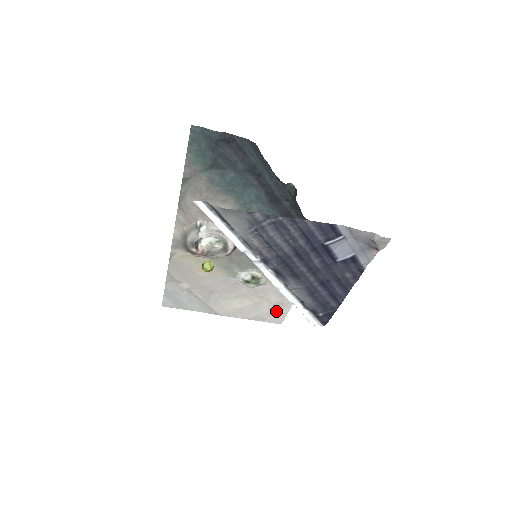
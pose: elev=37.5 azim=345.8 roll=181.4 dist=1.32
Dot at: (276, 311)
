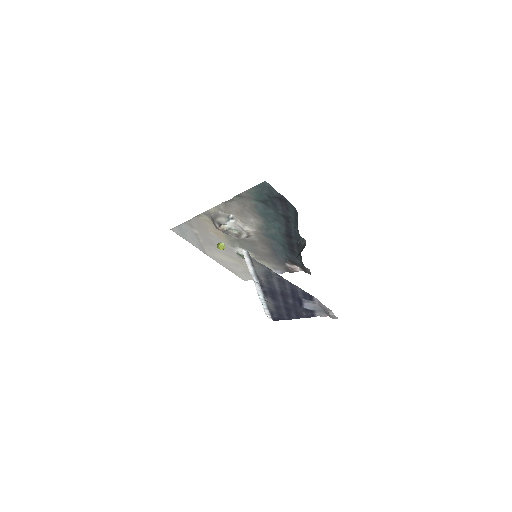
Dot at: (247, 274)
